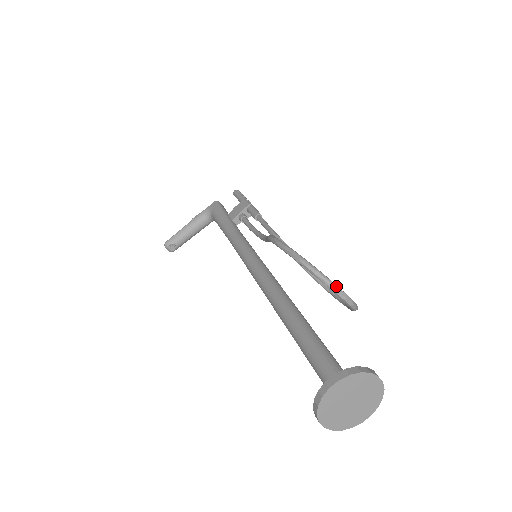
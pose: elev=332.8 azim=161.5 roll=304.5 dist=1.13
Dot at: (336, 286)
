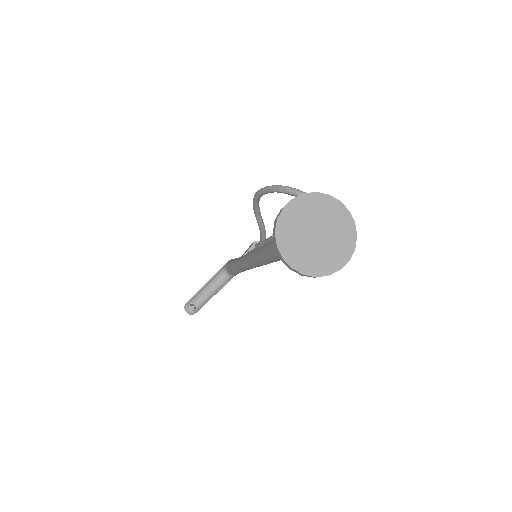
Dot at: occluded
